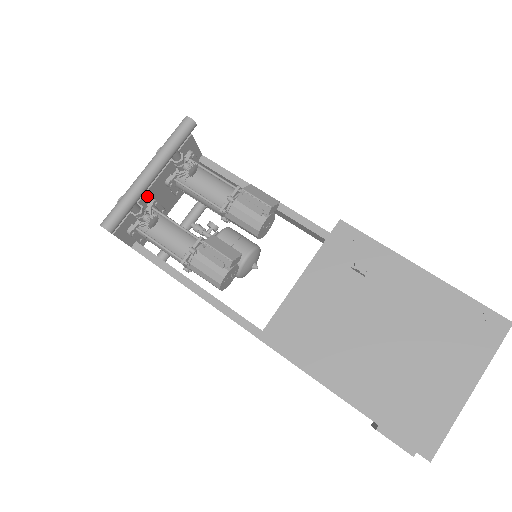
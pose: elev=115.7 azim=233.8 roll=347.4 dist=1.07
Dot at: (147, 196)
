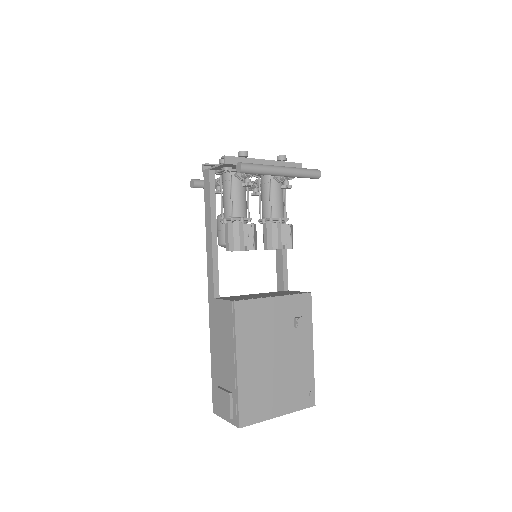
Dot at: occluded
